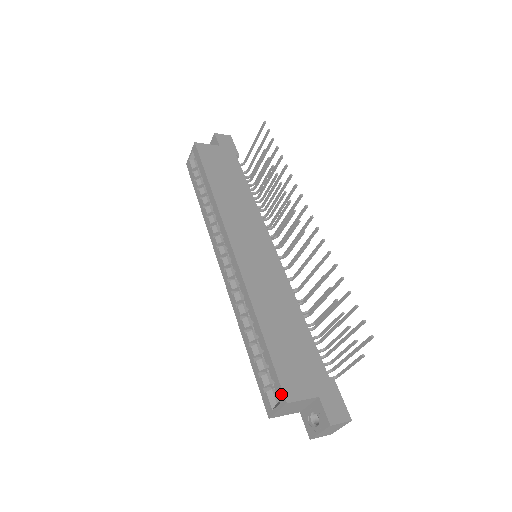
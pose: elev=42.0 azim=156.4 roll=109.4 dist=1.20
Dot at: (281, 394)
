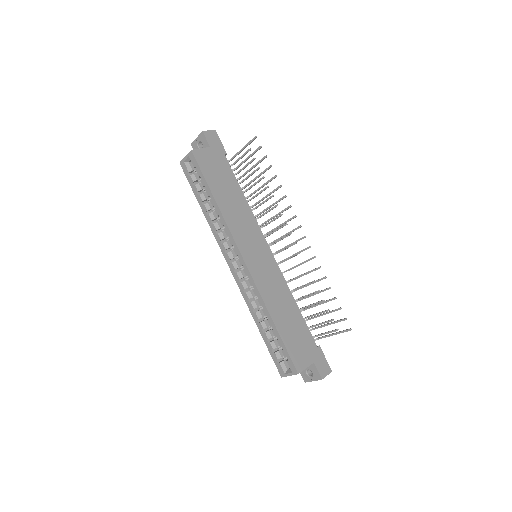
Dot at: (293, 368)
